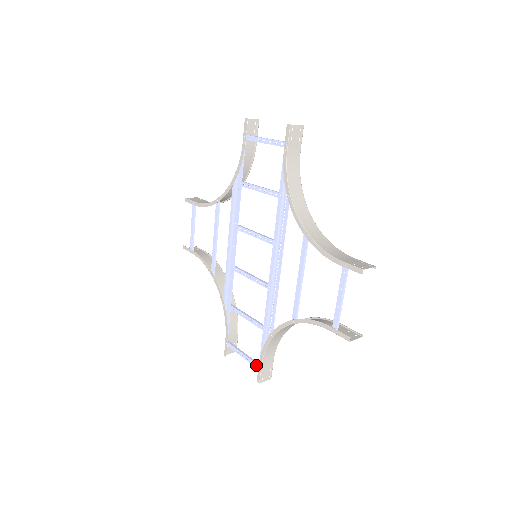
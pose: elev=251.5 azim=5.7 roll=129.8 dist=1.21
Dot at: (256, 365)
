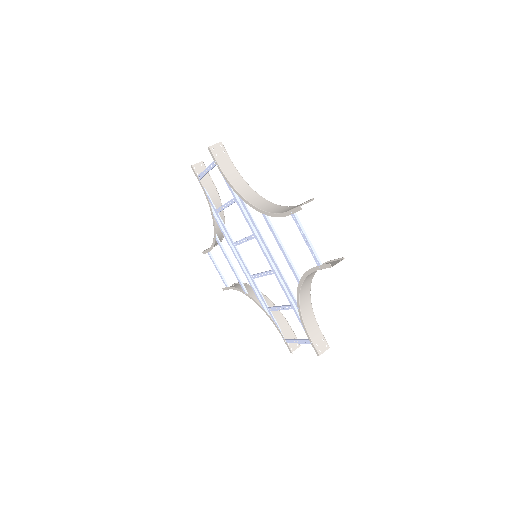
Dot at: (309, 342)
